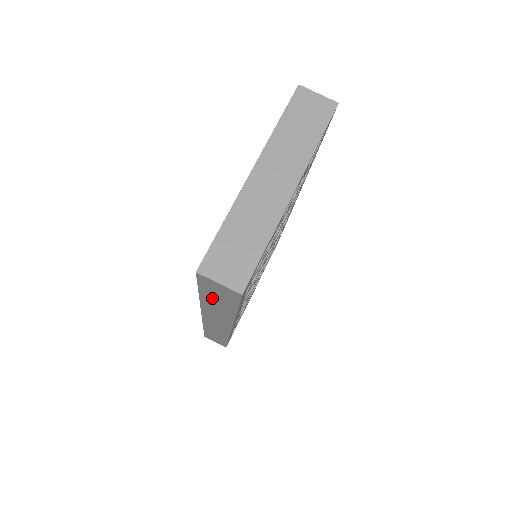
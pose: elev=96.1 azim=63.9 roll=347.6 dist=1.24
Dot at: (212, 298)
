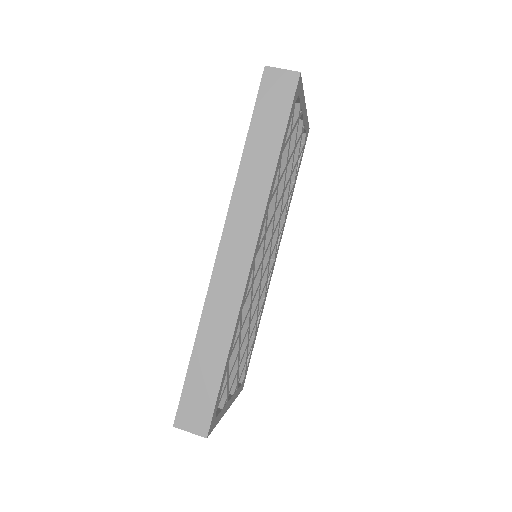
Dot at: (262, 129)
